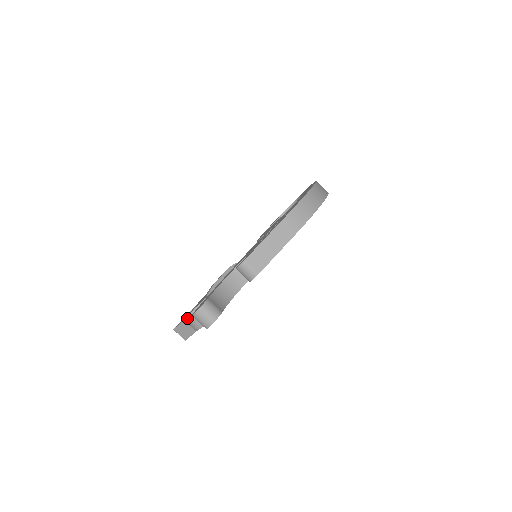
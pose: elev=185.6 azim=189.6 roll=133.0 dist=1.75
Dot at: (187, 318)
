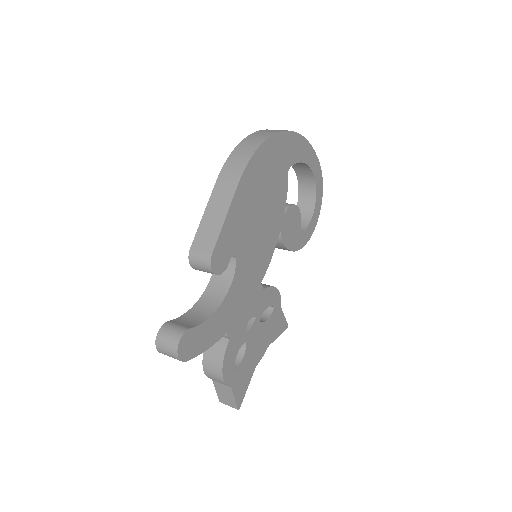
Dot at: (205, 373)
